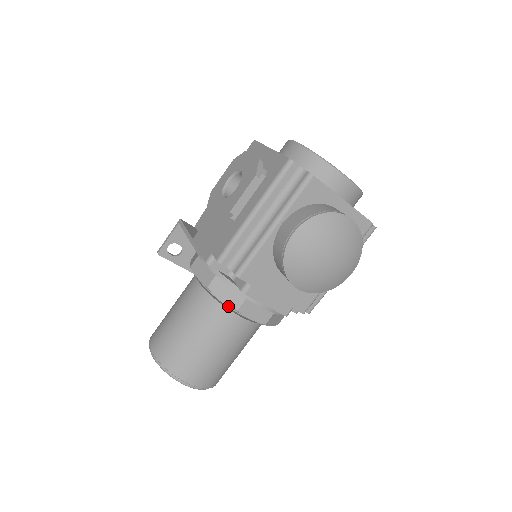
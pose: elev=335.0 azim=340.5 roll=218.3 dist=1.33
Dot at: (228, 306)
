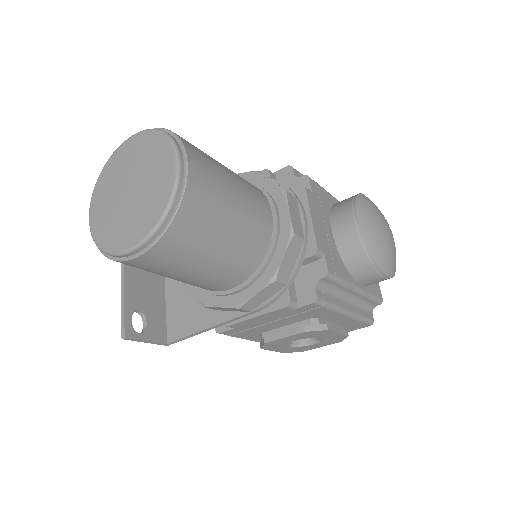
Dot at: (268, 193)
